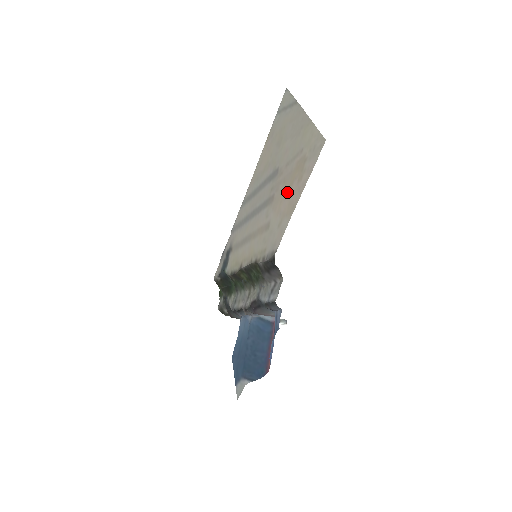
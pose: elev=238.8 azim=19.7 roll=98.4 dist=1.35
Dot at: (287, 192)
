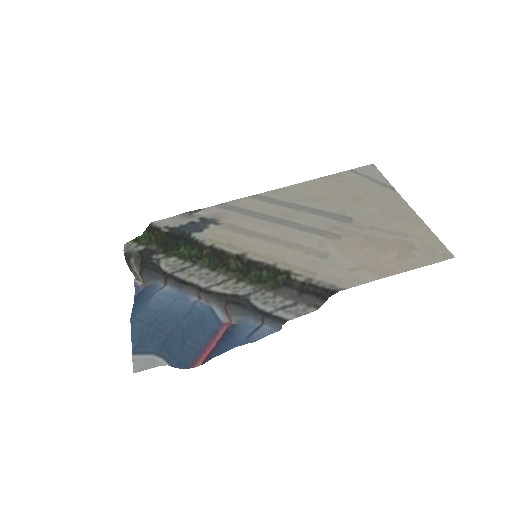
Dot at: (374, 252)
